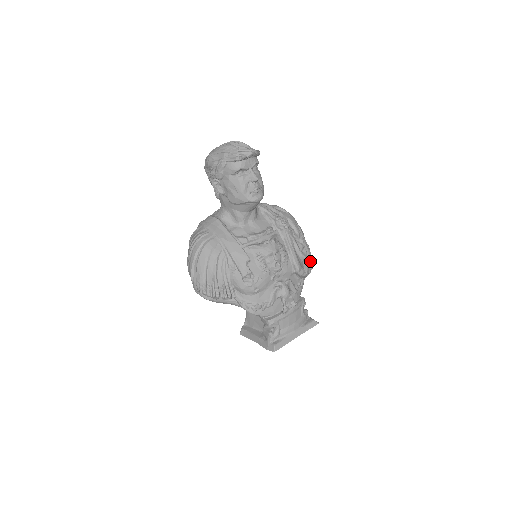
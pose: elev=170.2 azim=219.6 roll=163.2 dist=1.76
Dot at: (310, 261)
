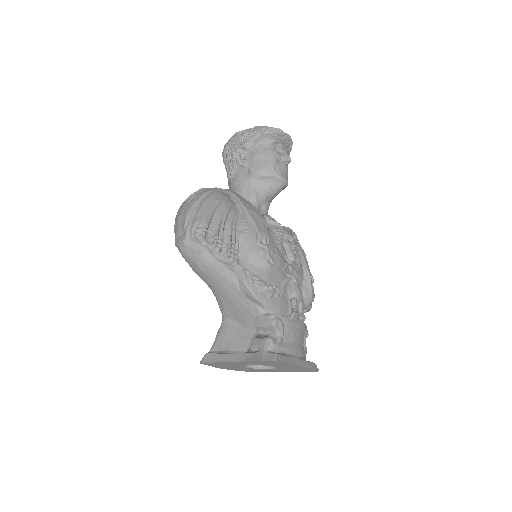
Dot at: occluded
